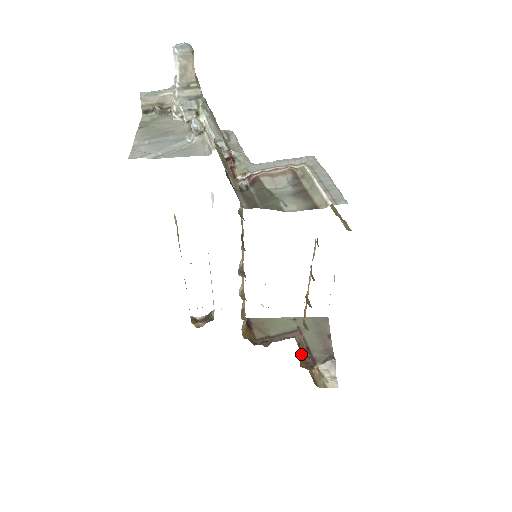
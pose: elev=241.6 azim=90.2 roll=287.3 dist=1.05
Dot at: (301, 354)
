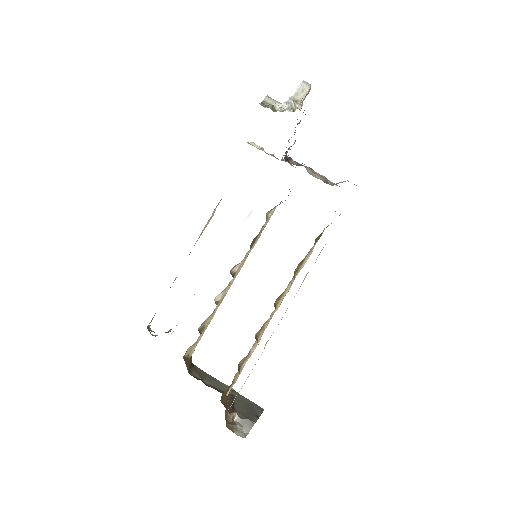
Dot at: (226, 396)
